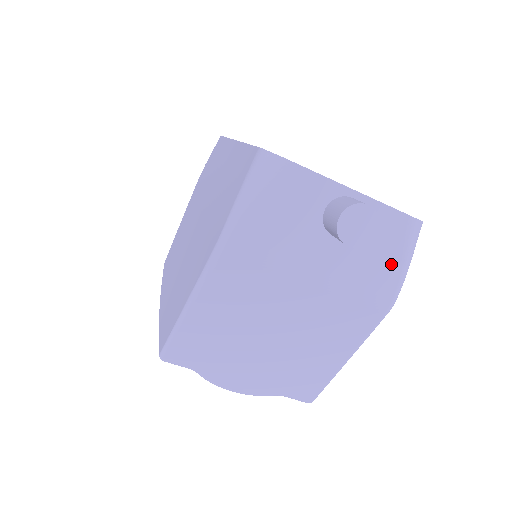
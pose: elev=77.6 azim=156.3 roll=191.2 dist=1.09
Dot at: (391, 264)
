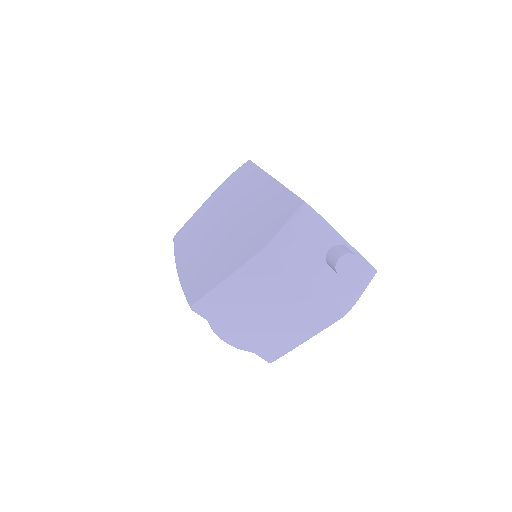
Dot at: (353, 291)
